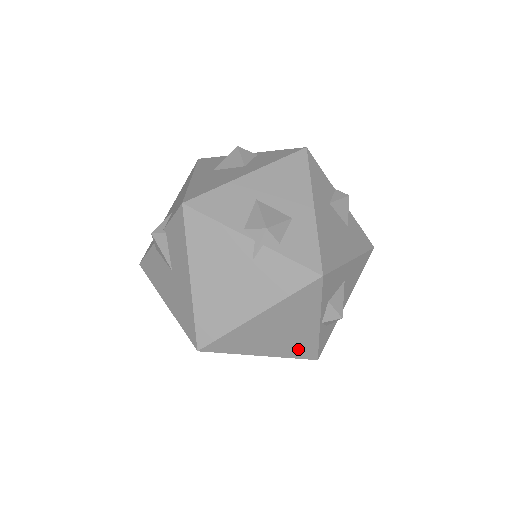
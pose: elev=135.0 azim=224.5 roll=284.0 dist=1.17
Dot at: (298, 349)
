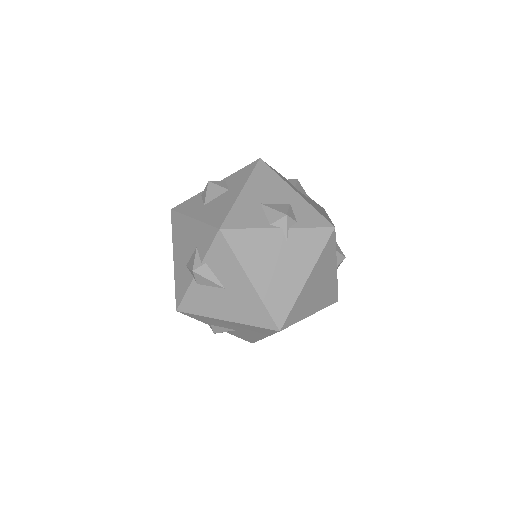
Dot at: (328, 297)
